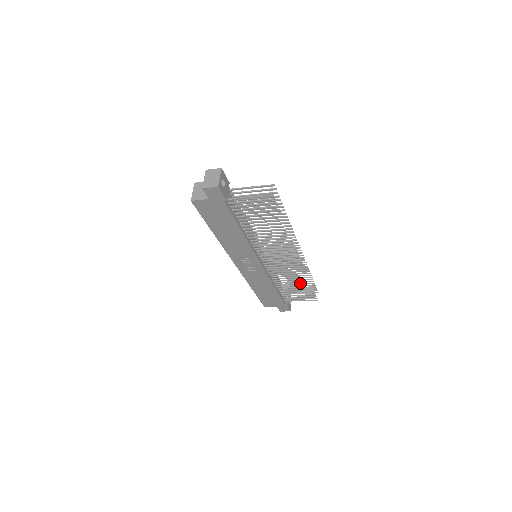
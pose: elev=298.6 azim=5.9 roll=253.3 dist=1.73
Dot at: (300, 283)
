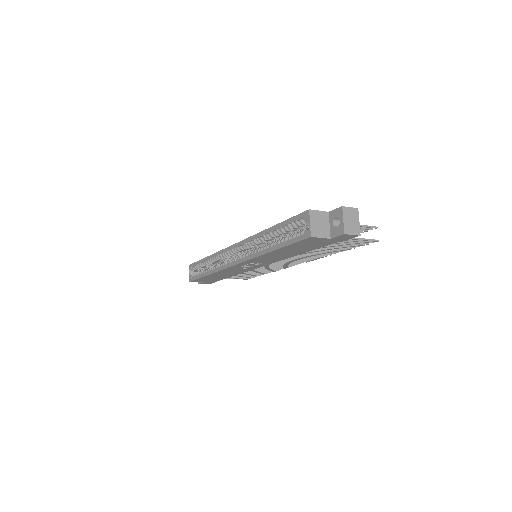
Dot at: (259, 272)
